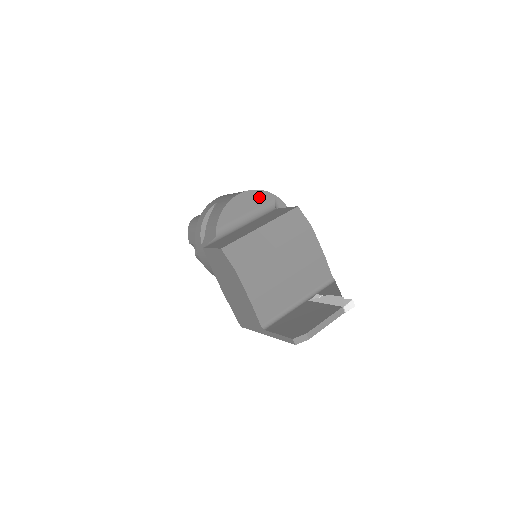
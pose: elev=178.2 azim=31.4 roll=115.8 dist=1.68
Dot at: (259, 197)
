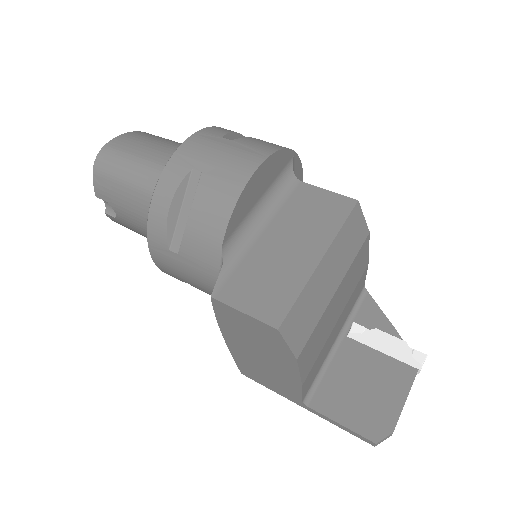
Dot at: (278, 163)
